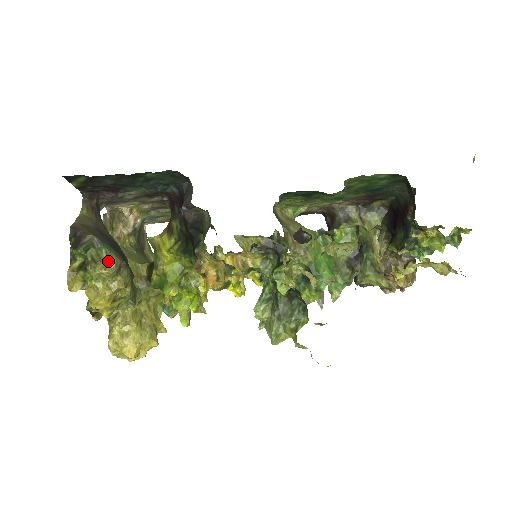
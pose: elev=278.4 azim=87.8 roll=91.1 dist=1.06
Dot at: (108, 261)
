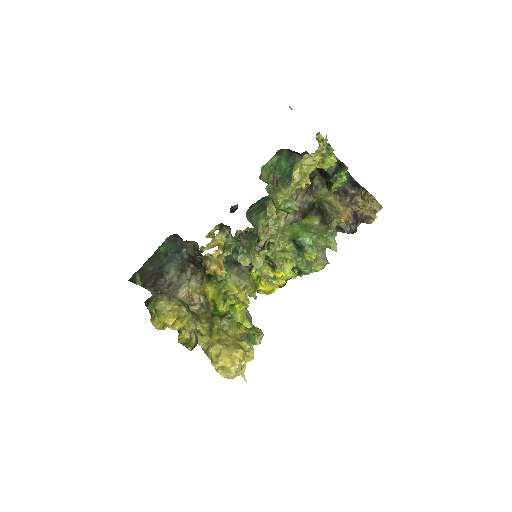
Dot at: (162, 298)
